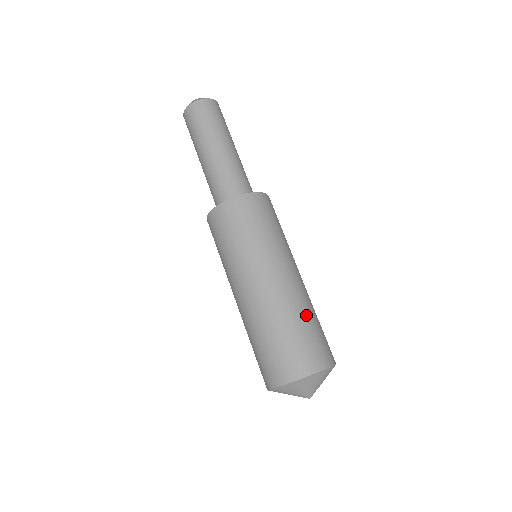
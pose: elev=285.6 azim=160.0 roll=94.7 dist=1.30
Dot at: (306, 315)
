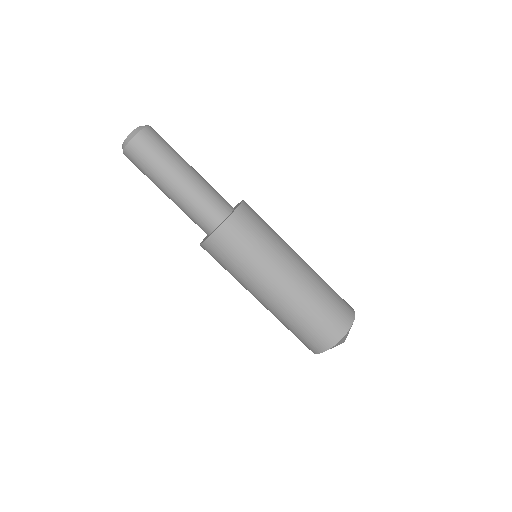
Dot at: (324, 286)
